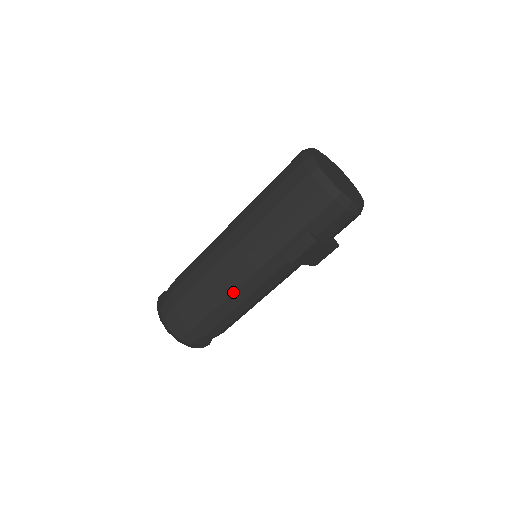
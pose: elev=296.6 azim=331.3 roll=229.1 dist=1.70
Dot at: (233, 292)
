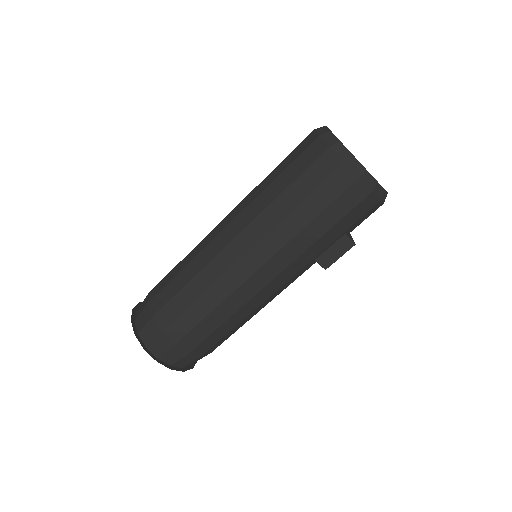
Dot at: (254, 310)
